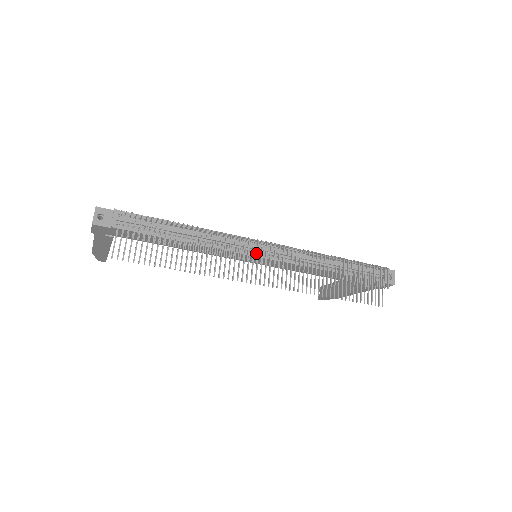
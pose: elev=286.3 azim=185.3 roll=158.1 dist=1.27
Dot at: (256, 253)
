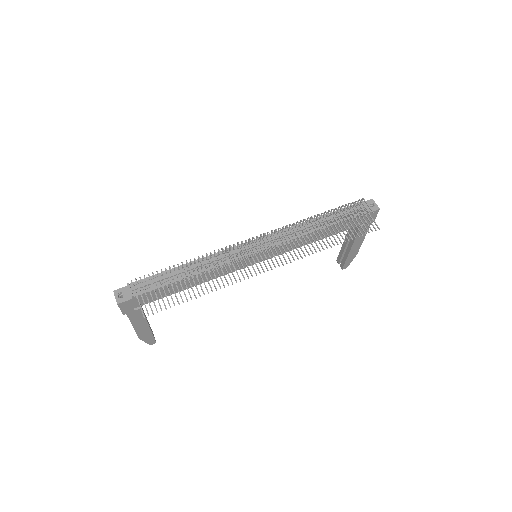
Dot at: occluded
